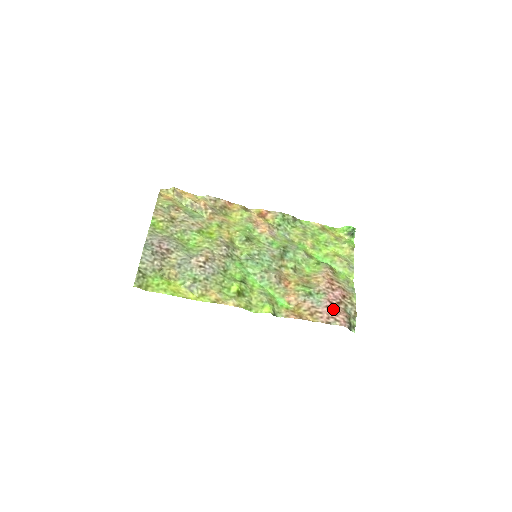
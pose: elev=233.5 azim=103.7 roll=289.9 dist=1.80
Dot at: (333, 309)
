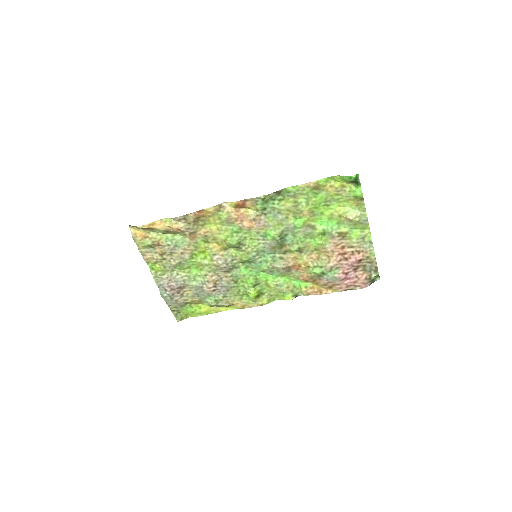
Dot at: (350, 278)
